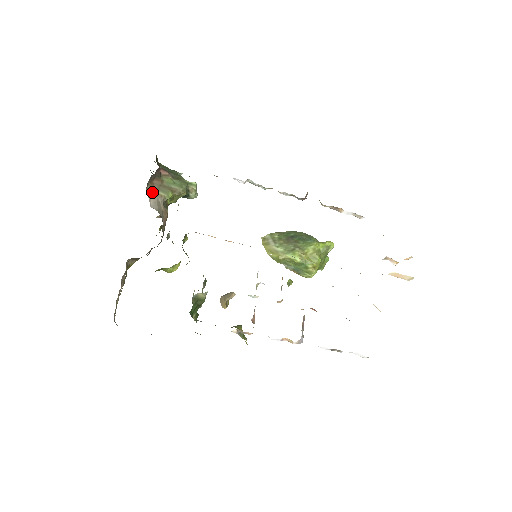
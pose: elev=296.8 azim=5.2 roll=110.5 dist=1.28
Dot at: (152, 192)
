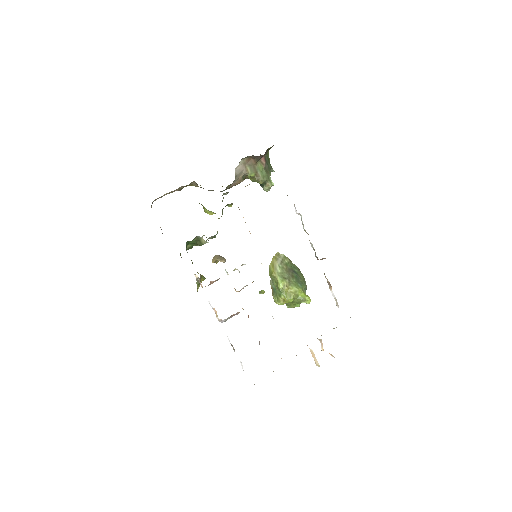
Dot at: (244, 163)
